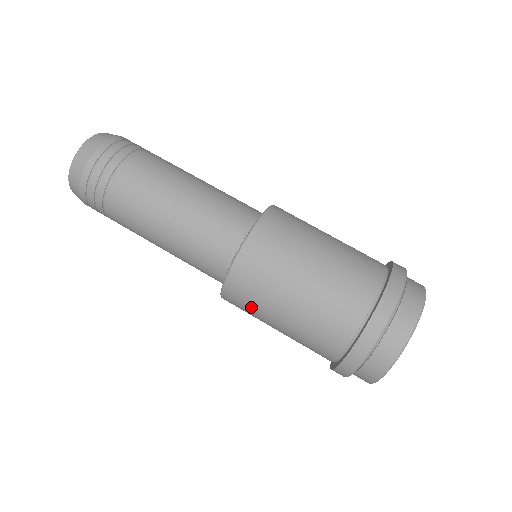
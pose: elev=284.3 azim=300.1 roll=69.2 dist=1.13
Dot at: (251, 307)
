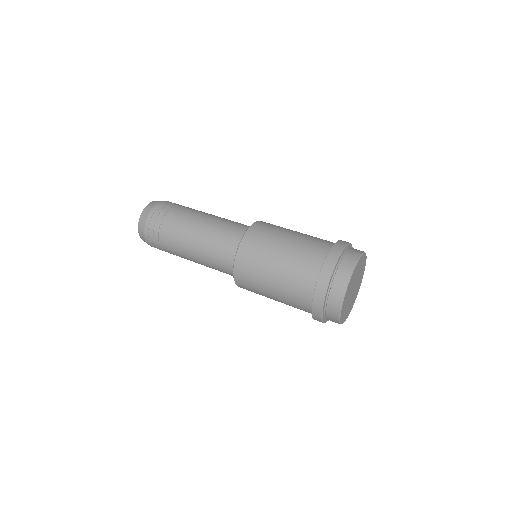
Dot at: (260, 249)
